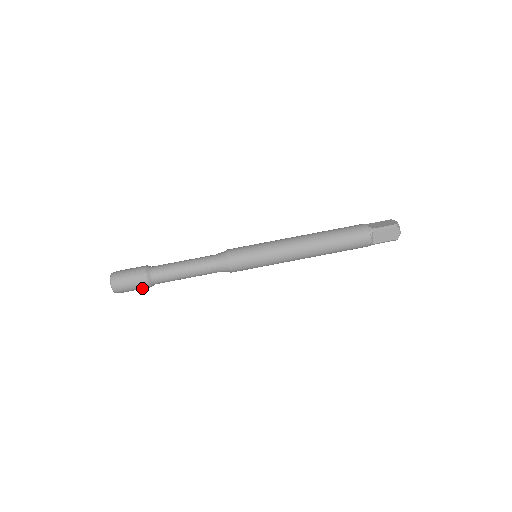
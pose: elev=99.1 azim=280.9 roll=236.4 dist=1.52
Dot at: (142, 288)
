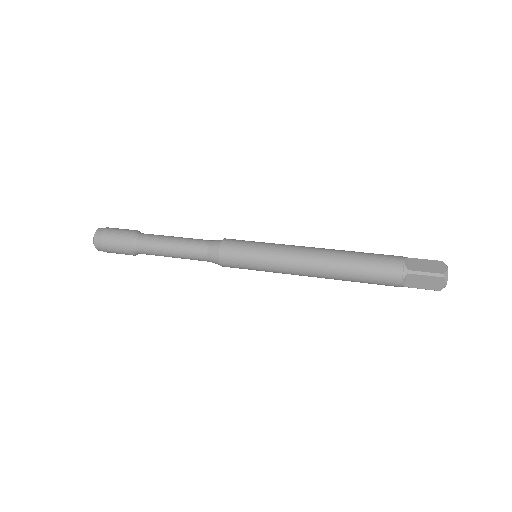
Dot at: (121, 241)
